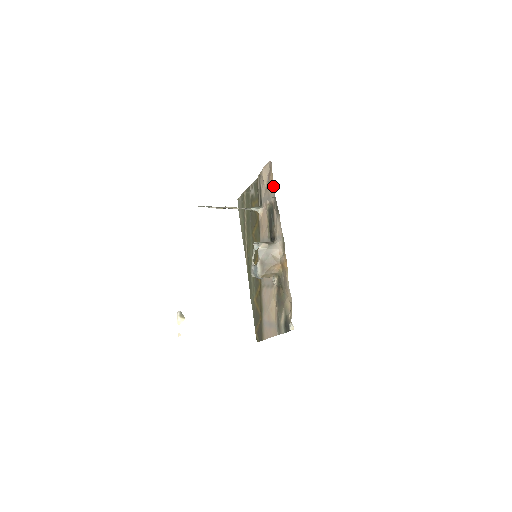
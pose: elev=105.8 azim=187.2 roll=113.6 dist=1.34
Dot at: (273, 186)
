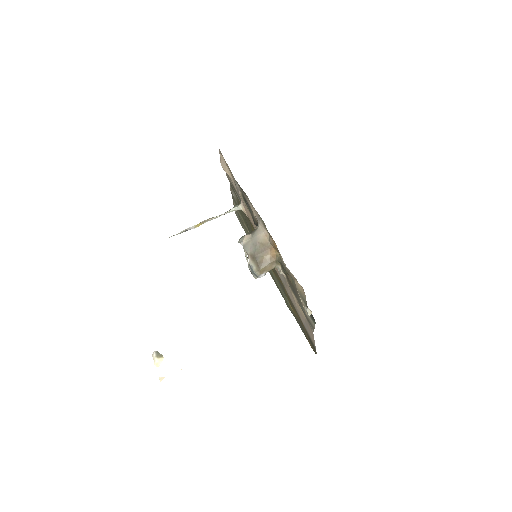
Dot at: (230, 171)
